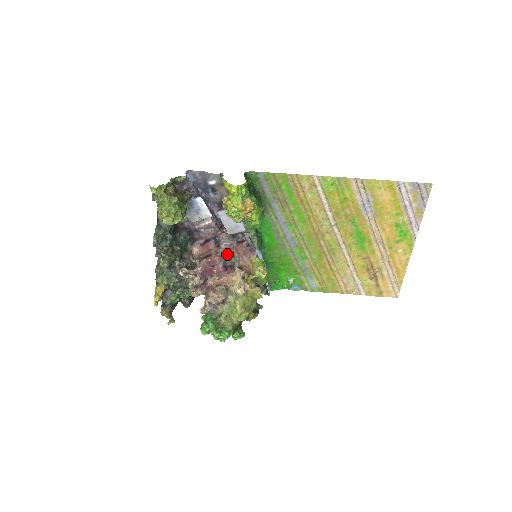
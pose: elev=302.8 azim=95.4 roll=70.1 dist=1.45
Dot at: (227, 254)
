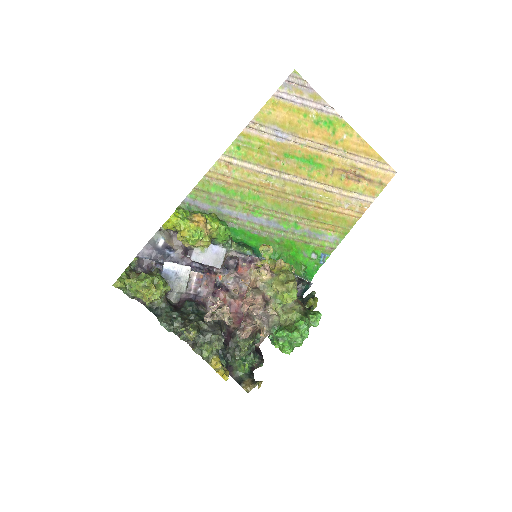
Dot at: (242, 290)
